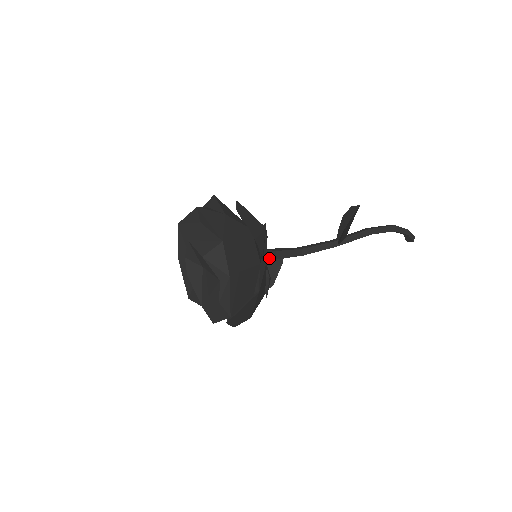
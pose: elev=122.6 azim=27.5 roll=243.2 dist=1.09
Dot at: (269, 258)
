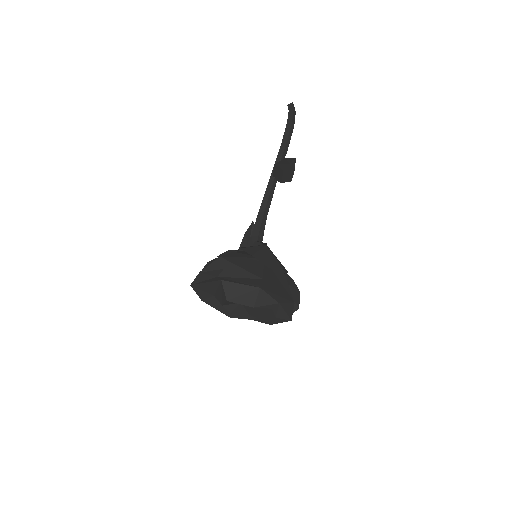
Dot at: occluded
